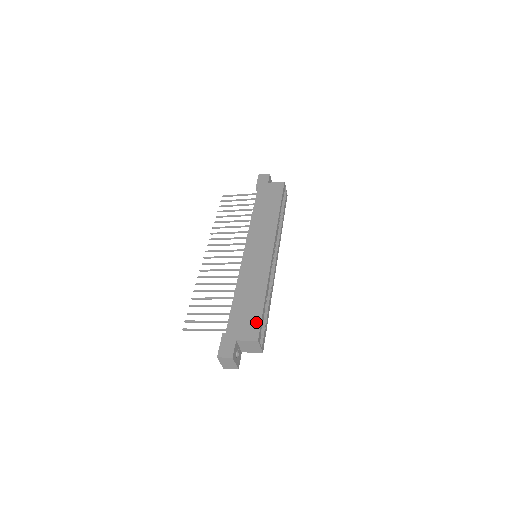
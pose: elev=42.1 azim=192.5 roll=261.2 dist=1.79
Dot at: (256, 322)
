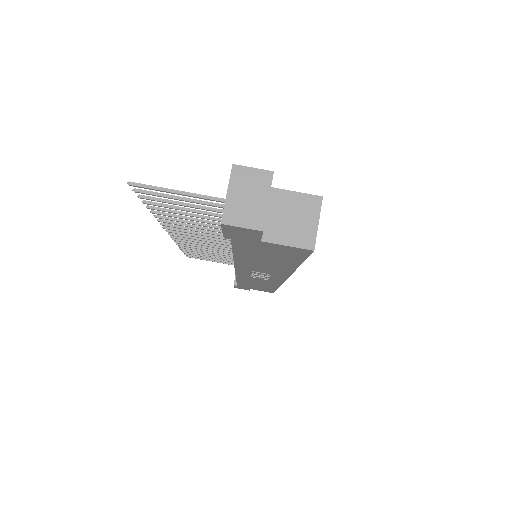
Dot at: occluded
